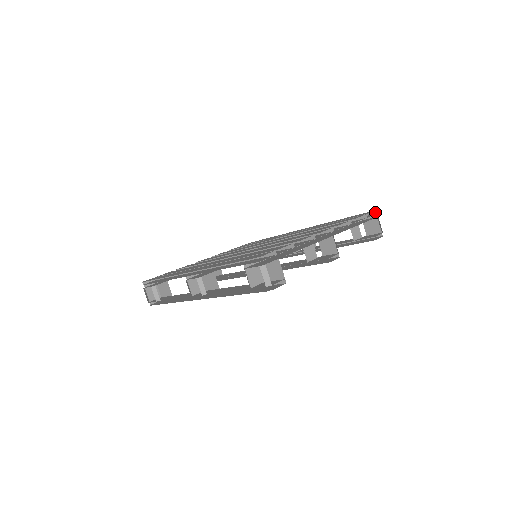
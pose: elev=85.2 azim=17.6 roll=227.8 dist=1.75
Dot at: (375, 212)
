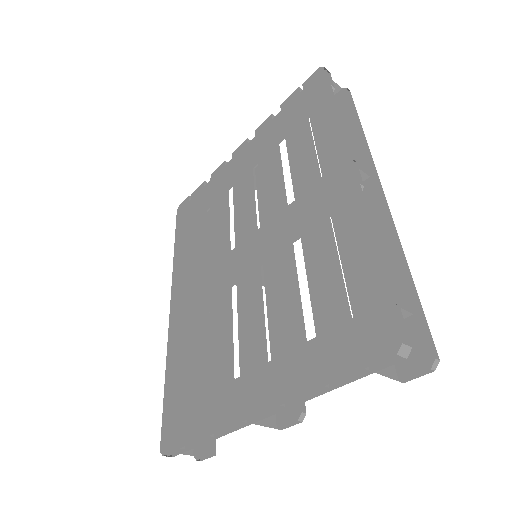
Dot at: (404, 343)
